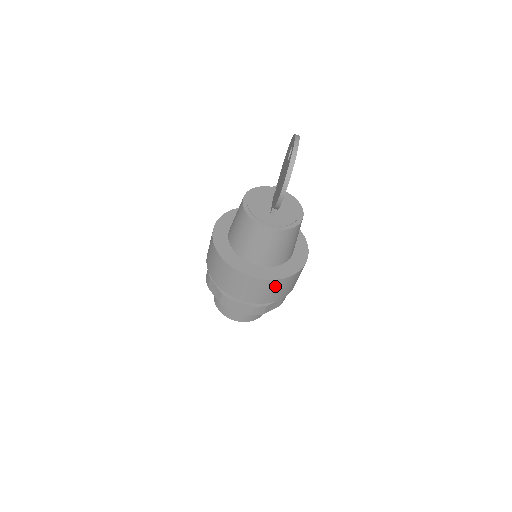
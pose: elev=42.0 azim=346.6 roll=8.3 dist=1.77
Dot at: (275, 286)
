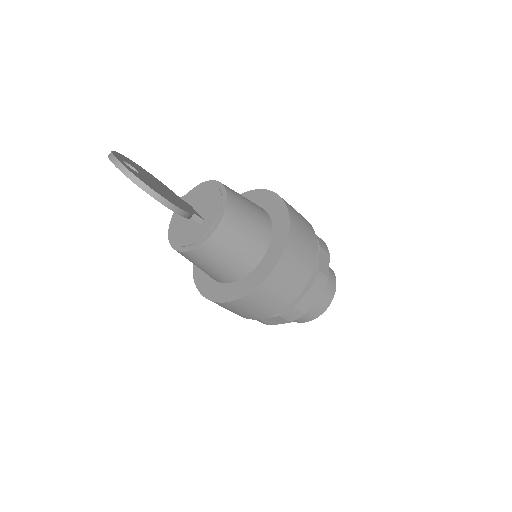
Dot at: (293, 254)
